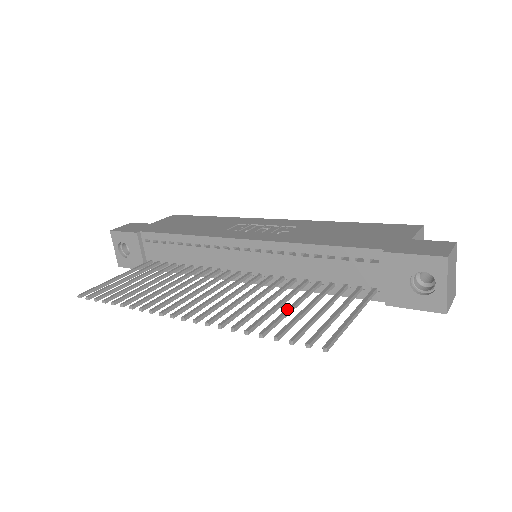
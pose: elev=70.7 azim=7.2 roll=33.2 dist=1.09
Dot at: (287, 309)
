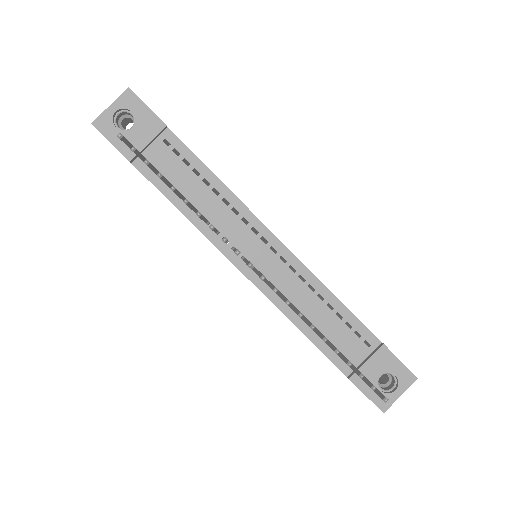
Dot at: occluded
